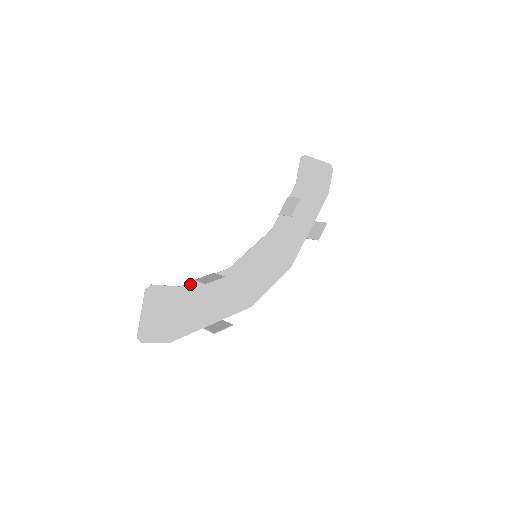
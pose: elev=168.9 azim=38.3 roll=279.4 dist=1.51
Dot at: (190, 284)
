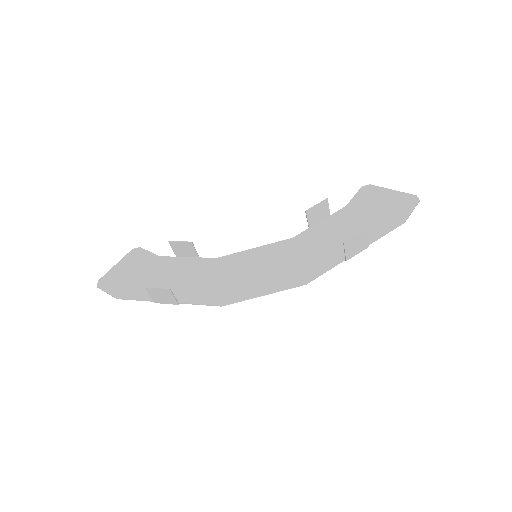
Dot at: (170, 258)
